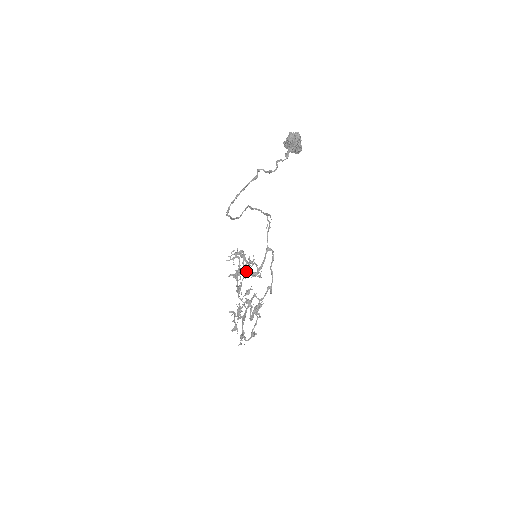
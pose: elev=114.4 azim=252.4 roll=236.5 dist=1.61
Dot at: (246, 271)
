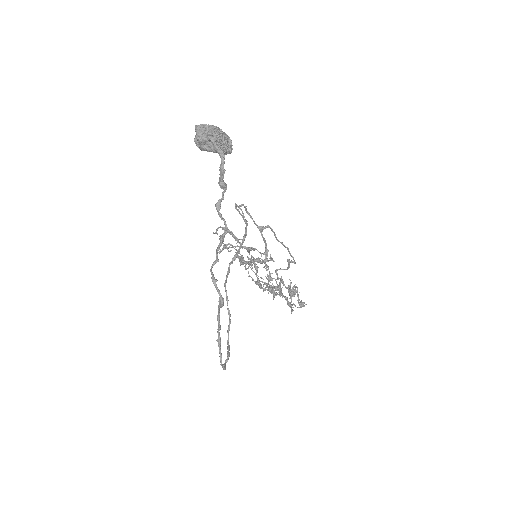
Dot at: occluded
